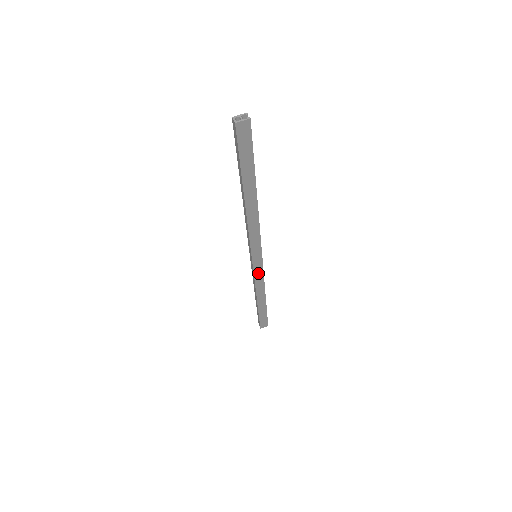
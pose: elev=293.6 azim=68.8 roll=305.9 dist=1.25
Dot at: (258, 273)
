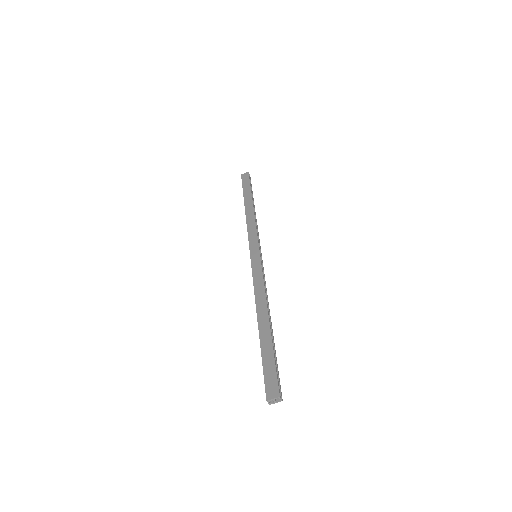
Dot at: occluded
